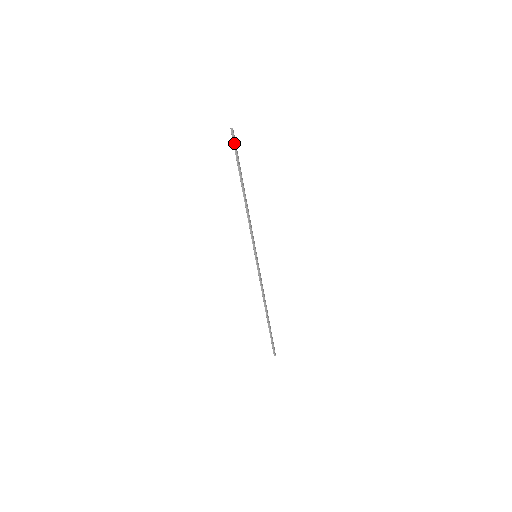
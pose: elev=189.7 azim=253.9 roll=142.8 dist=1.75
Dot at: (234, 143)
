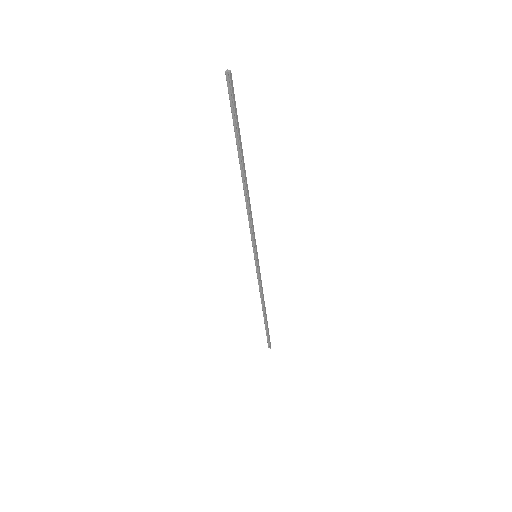
Dot at: (231, 99)
